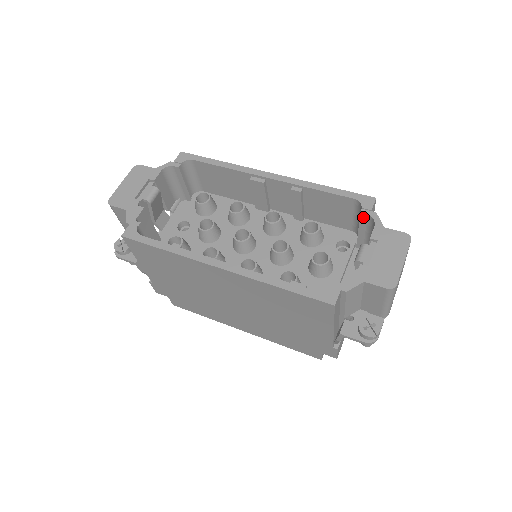
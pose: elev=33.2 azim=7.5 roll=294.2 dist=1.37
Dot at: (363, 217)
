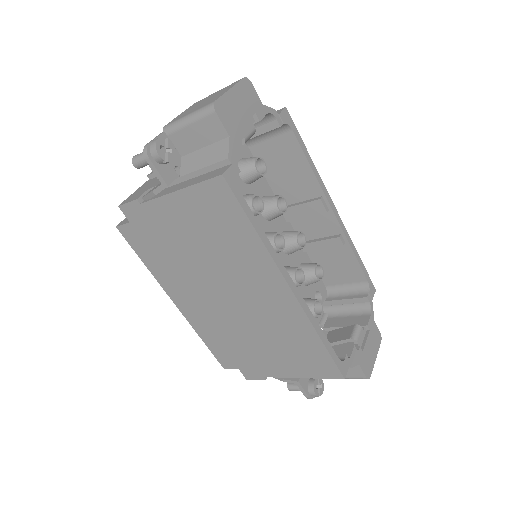
Dot at: (364, 300)
